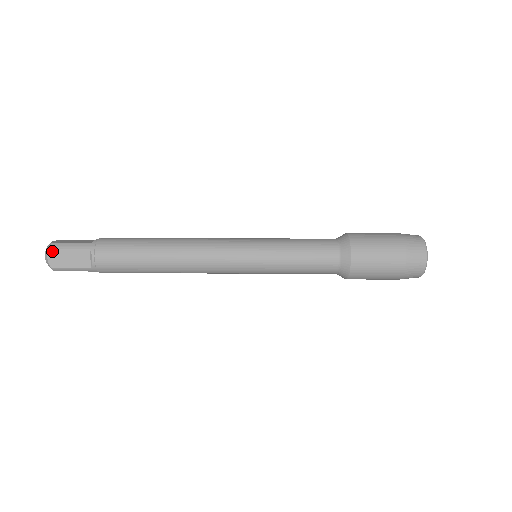
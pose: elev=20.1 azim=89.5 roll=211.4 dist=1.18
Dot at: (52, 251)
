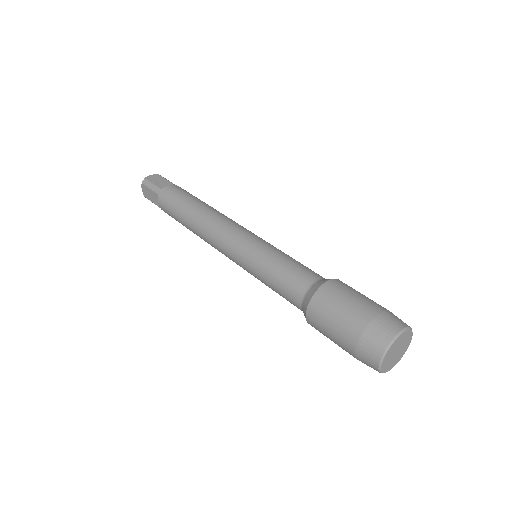
Dot at: occluded
